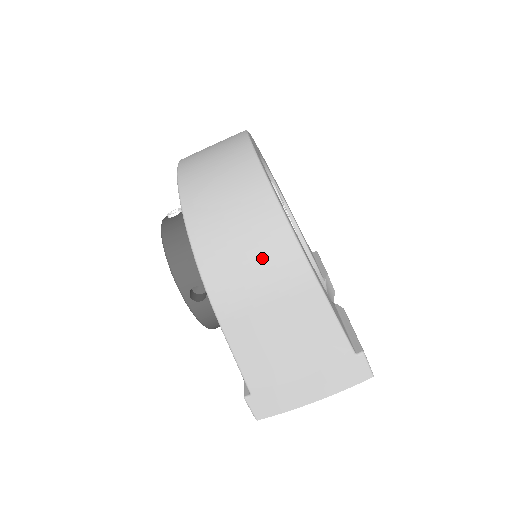
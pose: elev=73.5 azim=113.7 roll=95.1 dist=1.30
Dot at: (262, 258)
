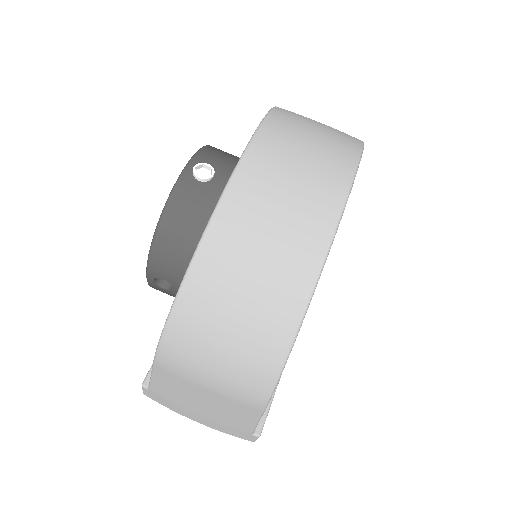
Dot at: (231, 372)
